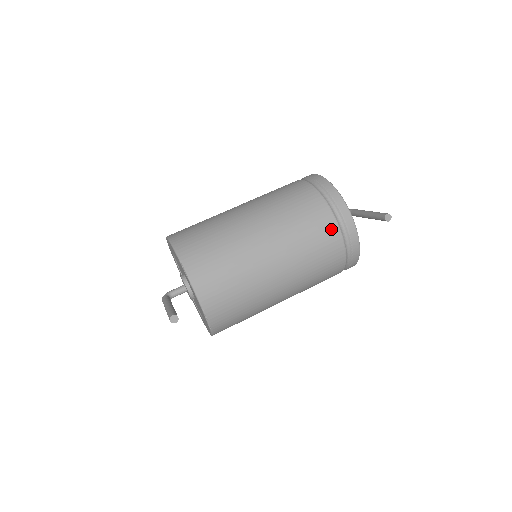
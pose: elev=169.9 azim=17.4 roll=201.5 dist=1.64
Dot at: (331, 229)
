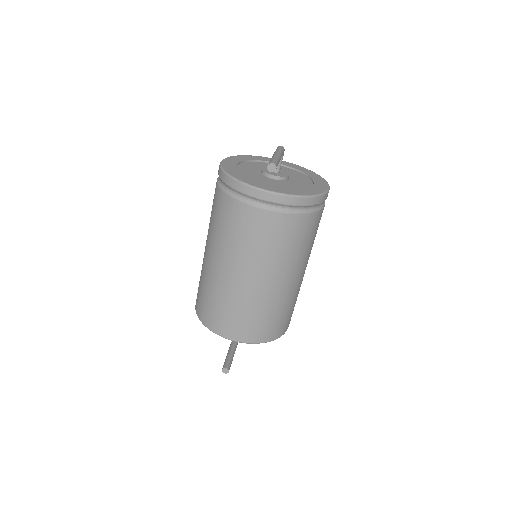
Dot at: (253, 215)
